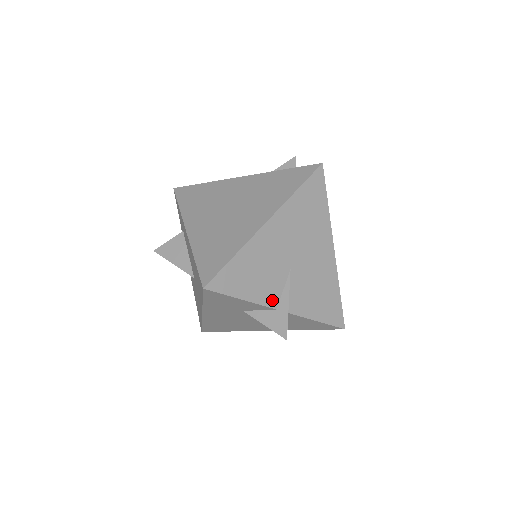
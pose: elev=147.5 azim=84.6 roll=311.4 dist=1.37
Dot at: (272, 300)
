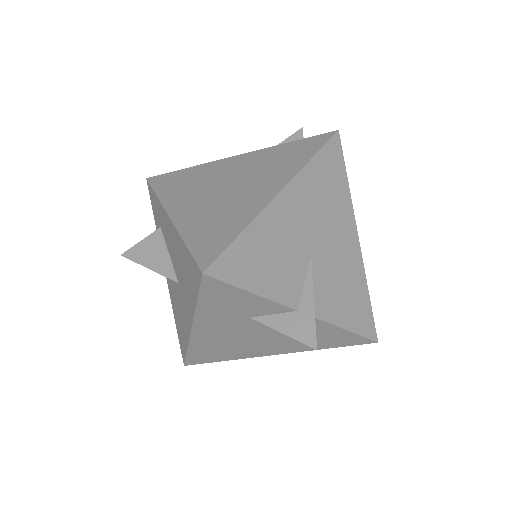
Dot at: (291, 297)
